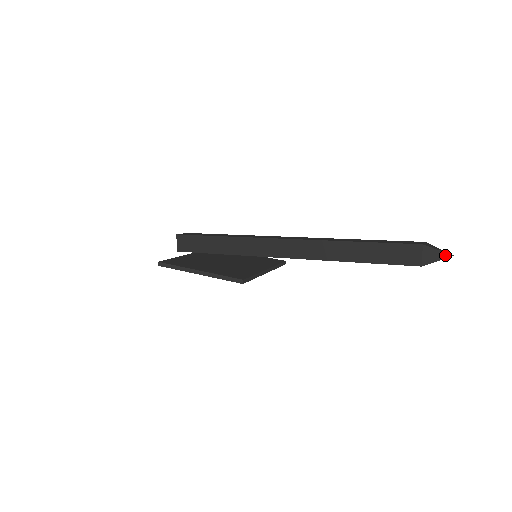
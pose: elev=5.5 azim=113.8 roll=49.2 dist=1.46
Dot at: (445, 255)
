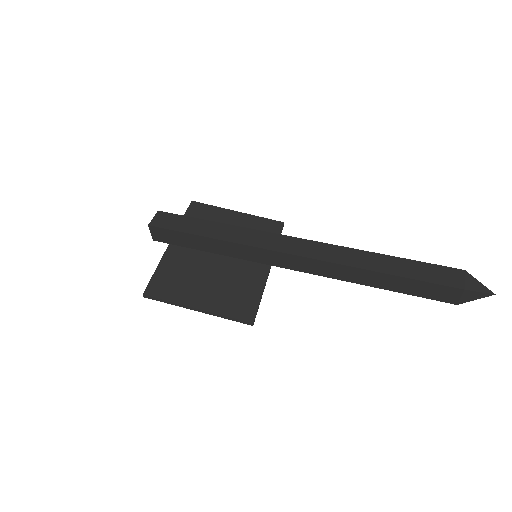
Dot at: (486, 295)
